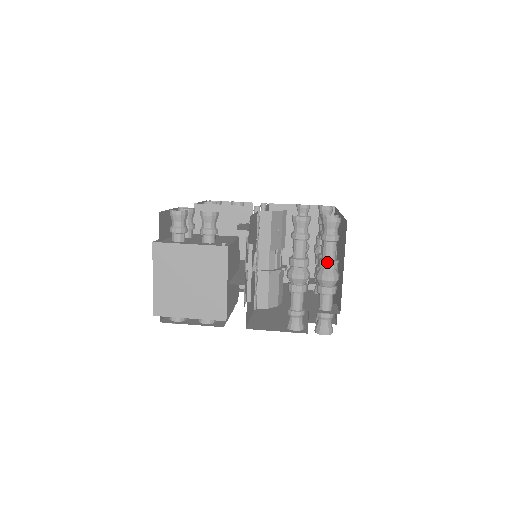
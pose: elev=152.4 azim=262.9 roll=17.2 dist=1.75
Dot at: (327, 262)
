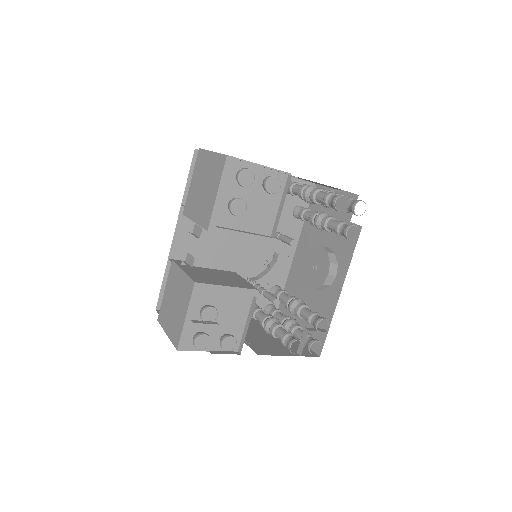
Dot at: (323, 189)
